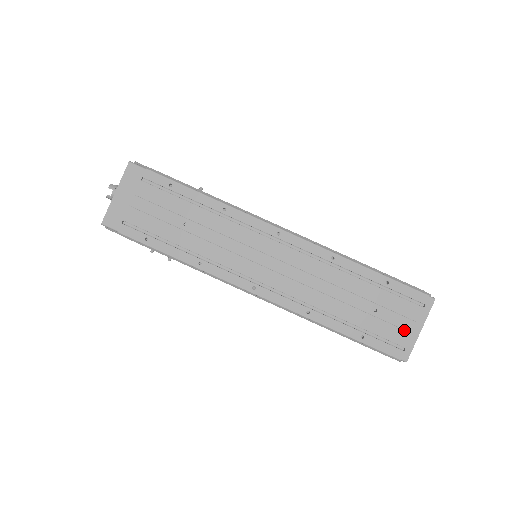
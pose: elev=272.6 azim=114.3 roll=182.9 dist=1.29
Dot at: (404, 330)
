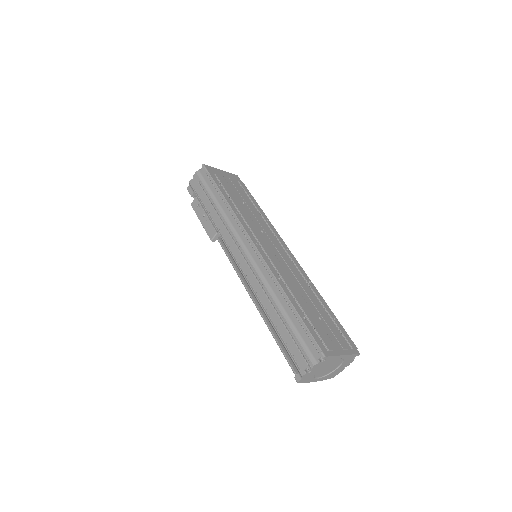
Dot at: (333, 343)
